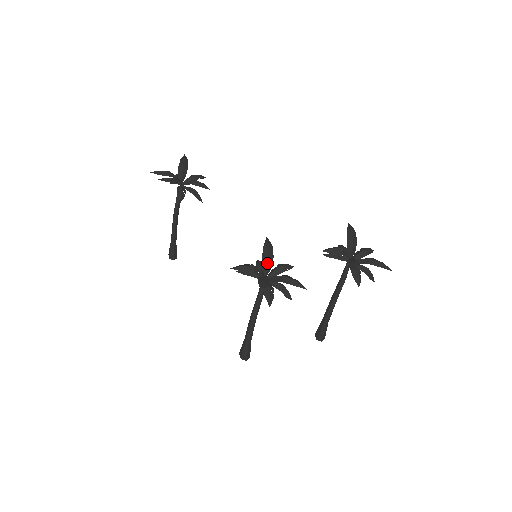
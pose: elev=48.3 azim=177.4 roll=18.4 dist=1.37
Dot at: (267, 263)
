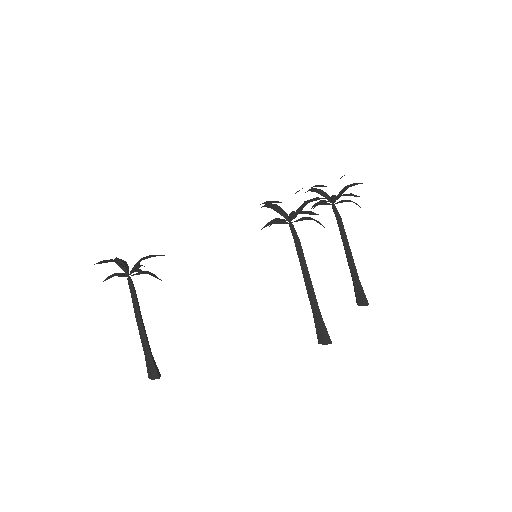
Dot at: (281, 208)
